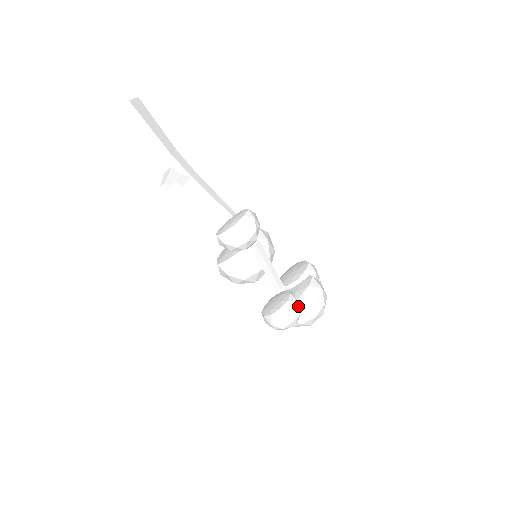
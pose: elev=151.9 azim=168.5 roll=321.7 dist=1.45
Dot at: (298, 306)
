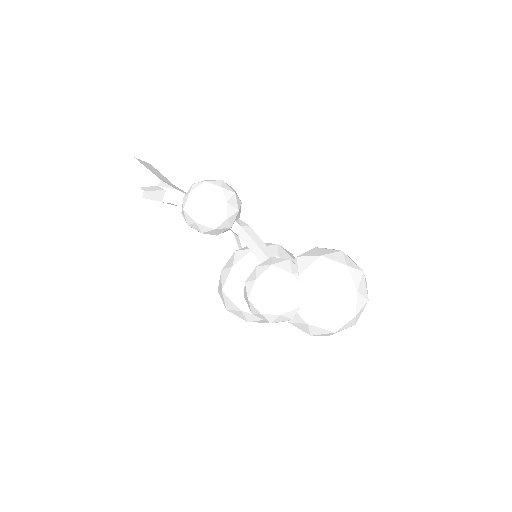
Dot at: (291, 264)
